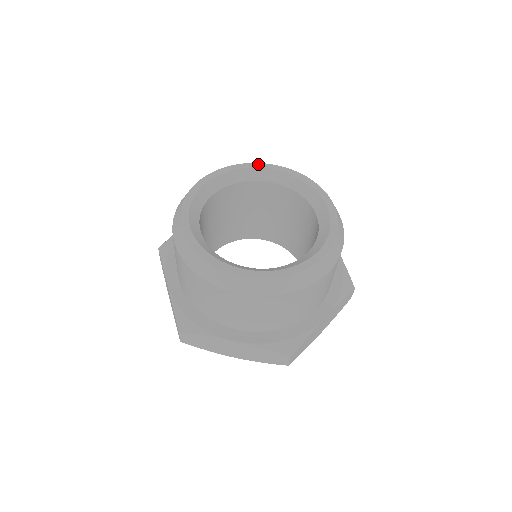
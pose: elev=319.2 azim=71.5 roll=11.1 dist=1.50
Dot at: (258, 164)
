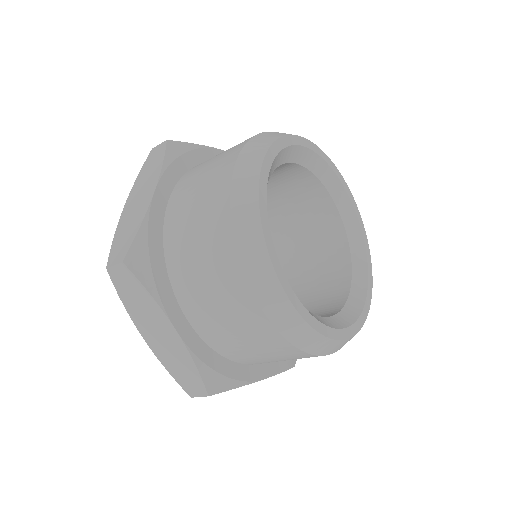
Dot at: (293, 137)
